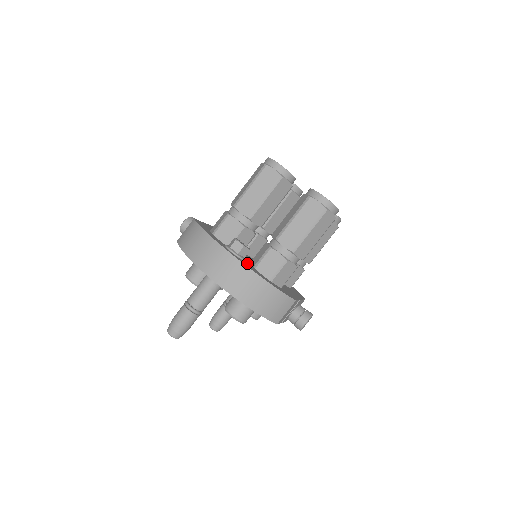
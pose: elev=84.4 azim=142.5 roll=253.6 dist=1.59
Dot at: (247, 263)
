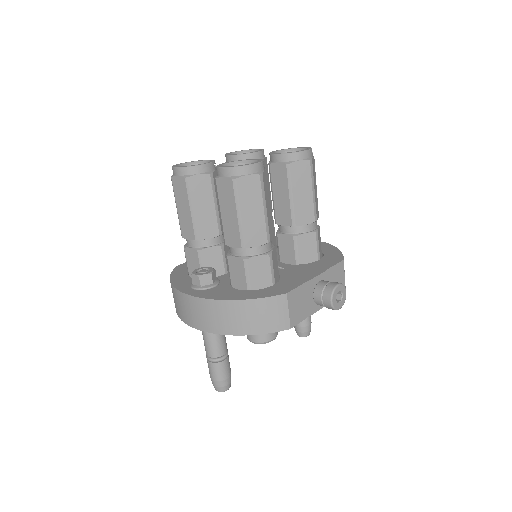
Dot at: (219, 287)
